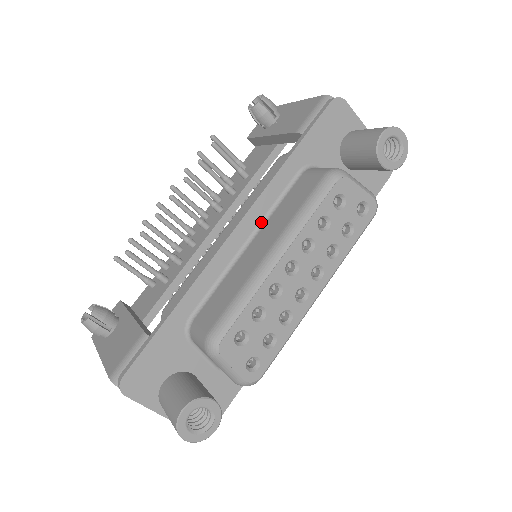
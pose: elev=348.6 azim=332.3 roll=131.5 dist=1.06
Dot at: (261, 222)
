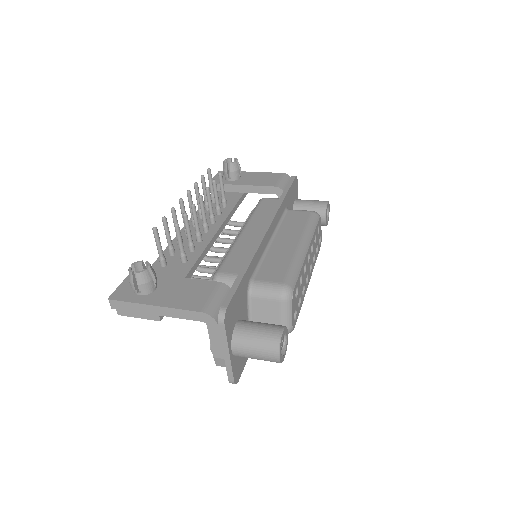
Dot at: (275, 230)
